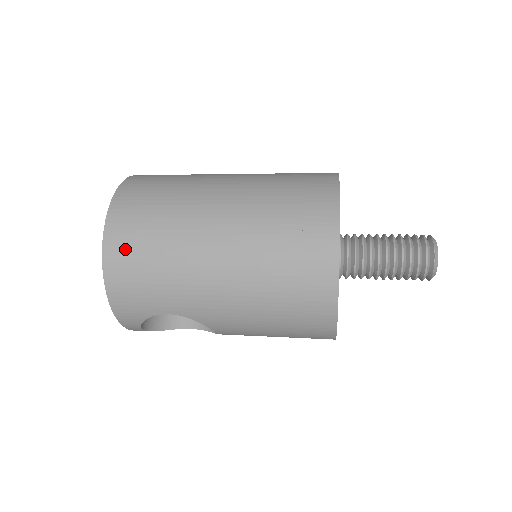
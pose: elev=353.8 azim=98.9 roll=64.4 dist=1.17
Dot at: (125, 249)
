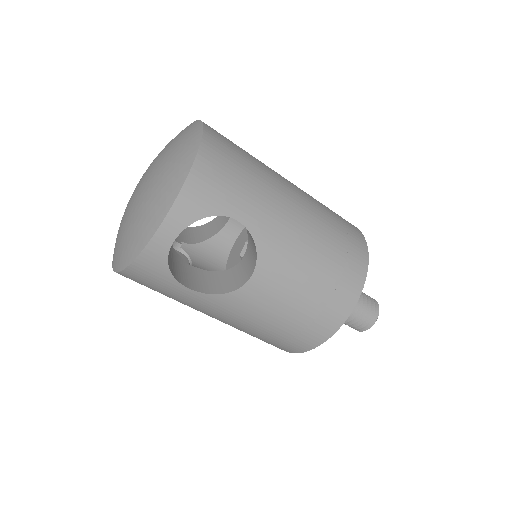
Dot at: (224, 145)
